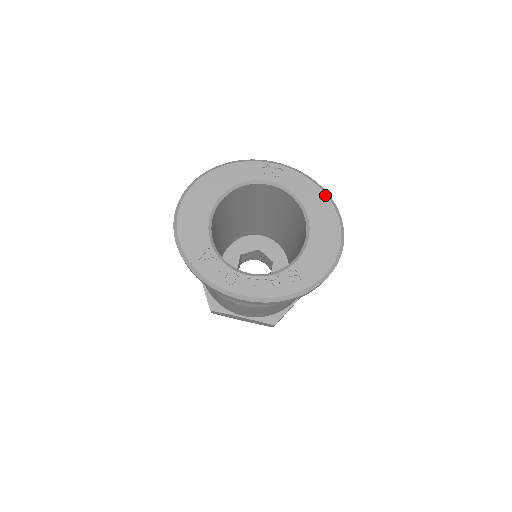
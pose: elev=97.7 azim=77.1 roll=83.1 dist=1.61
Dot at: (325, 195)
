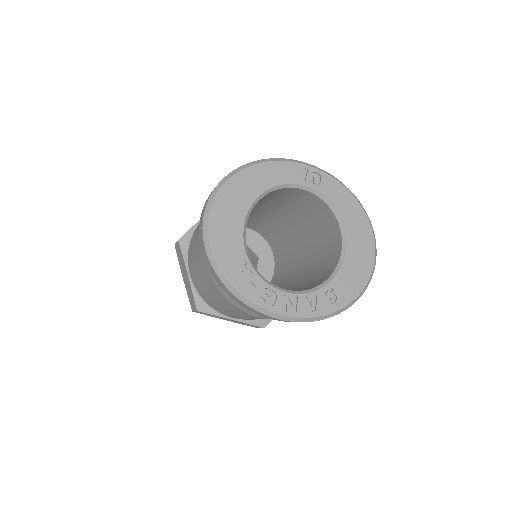
Dot at: (361, 208)
